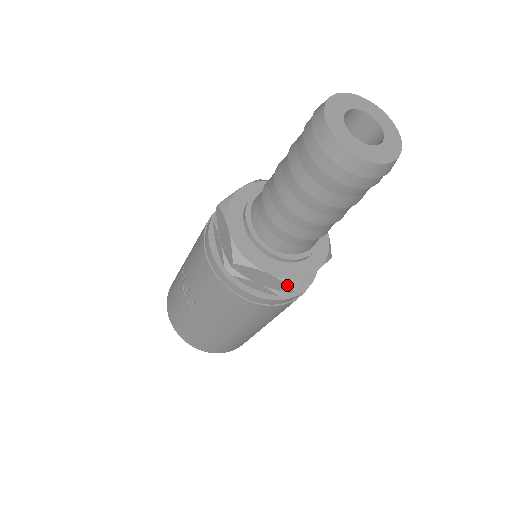
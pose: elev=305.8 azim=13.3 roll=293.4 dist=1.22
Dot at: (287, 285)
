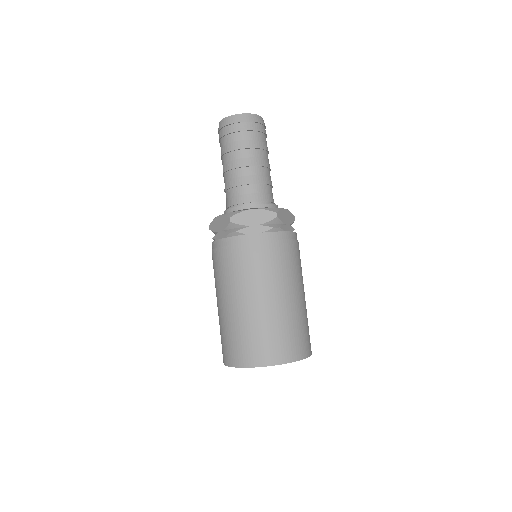
Dot at: (226, 217)
